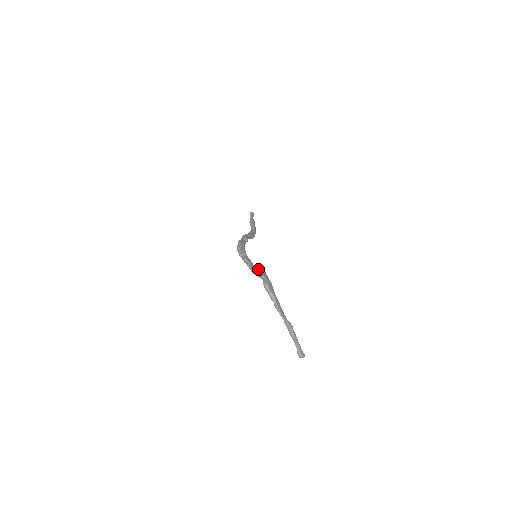
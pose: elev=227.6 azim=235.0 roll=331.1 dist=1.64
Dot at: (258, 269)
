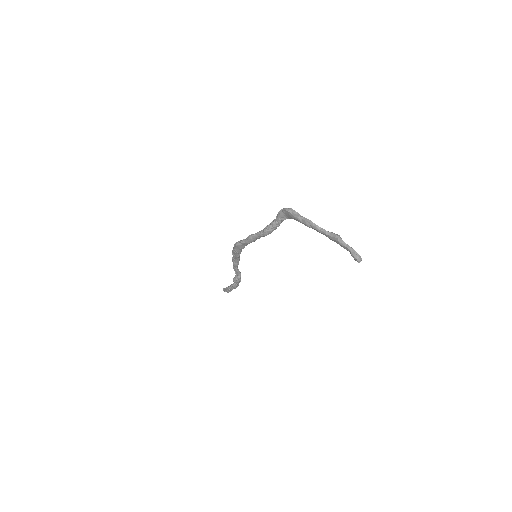
Dot at: (270, 224)
